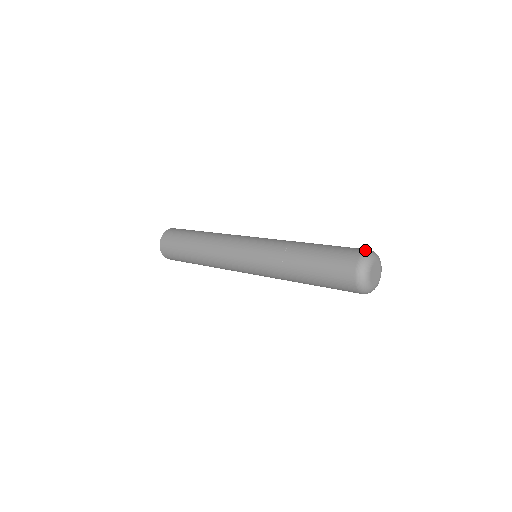
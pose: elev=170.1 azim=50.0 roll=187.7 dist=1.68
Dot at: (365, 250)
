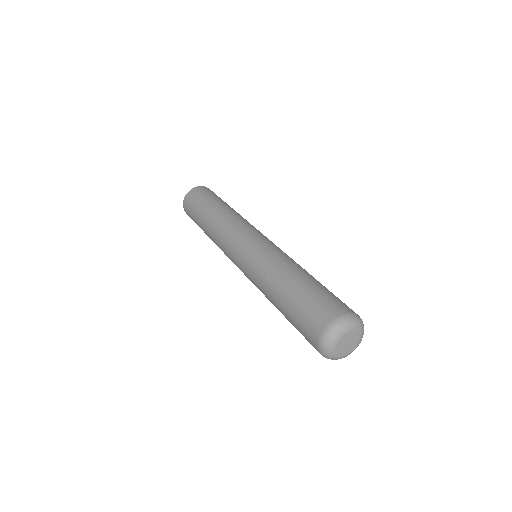
Dot at: (328, 325)
